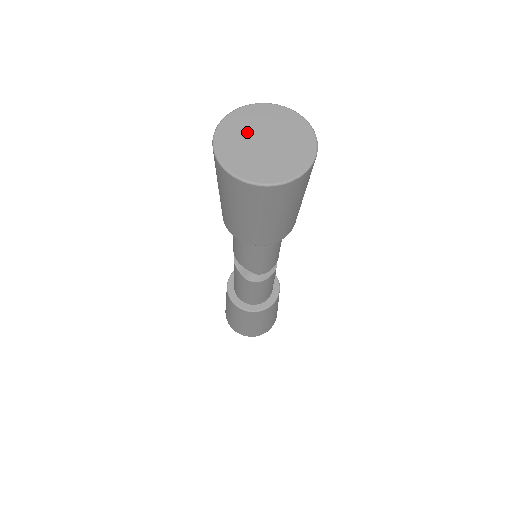
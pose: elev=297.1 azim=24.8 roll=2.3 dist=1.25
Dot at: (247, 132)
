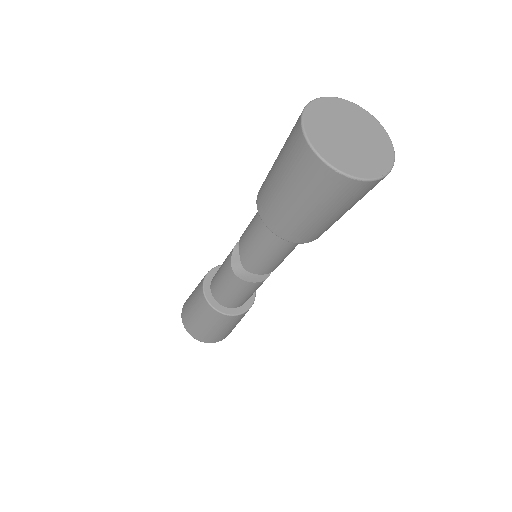
Dot at: (344, 119)
